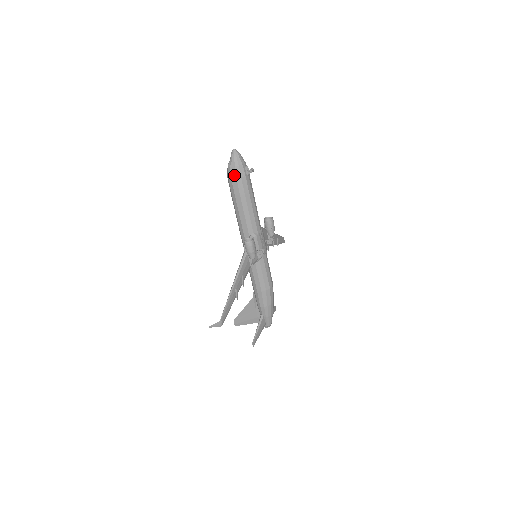
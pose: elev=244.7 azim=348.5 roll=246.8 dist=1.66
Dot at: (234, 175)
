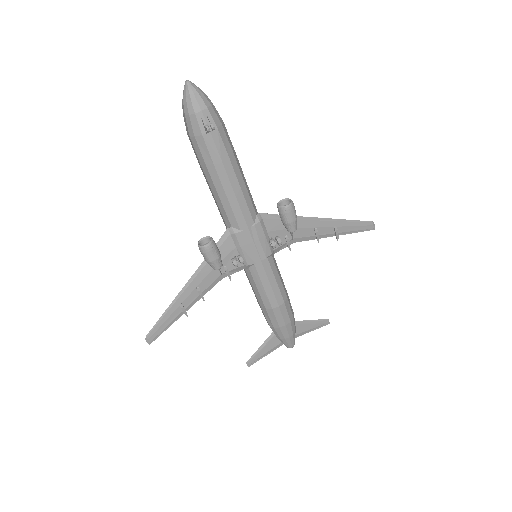
Dot at: (187, 129)
